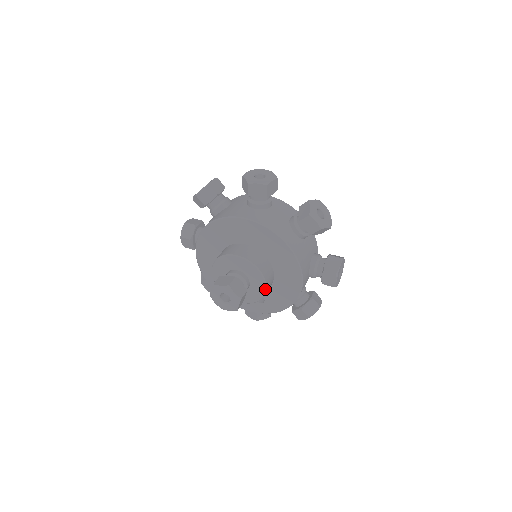
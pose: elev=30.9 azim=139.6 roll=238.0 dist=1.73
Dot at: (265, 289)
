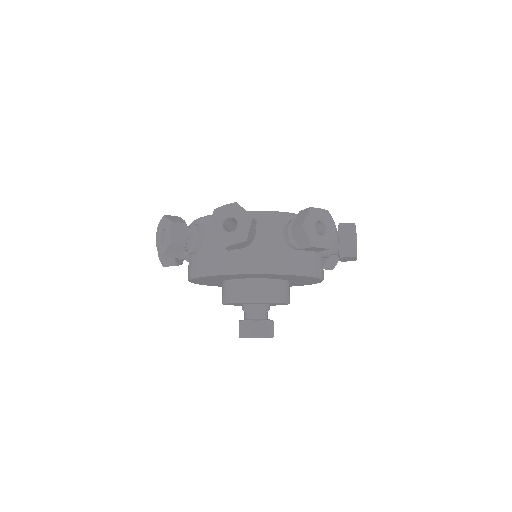
Dot at: occluded
